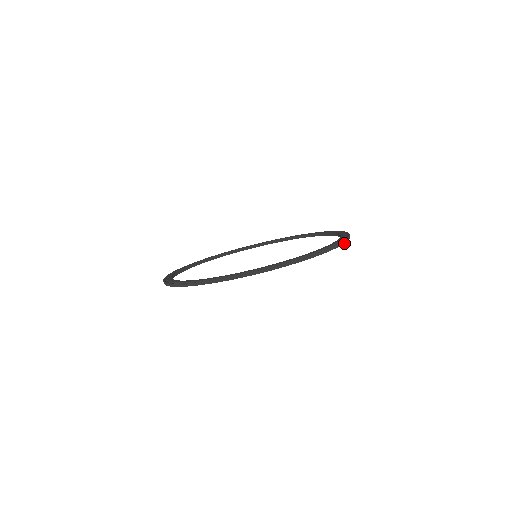
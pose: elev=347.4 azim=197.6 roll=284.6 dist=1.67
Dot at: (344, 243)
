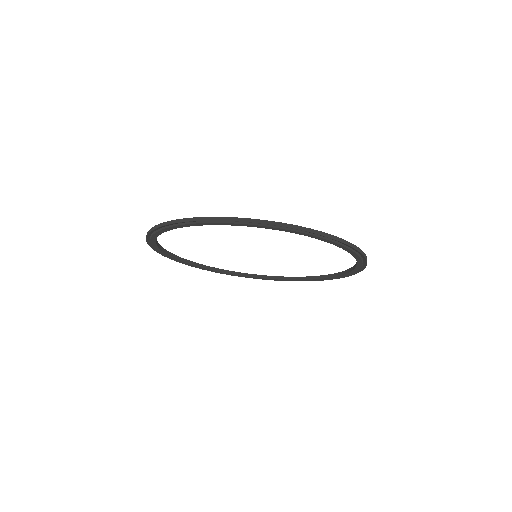
Dot at: occluded
